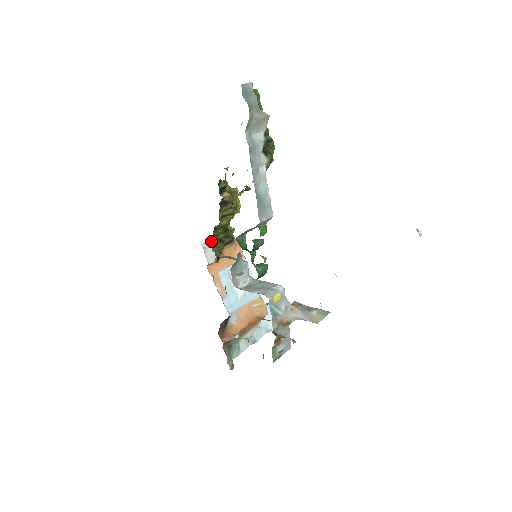
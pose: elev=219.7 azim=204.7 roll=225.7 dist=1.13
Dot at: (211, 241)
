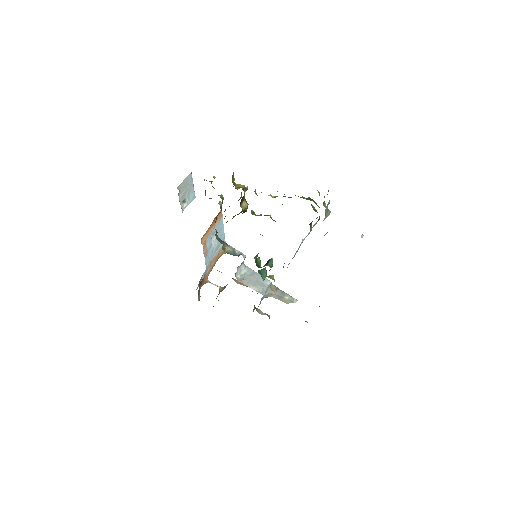
Dot at: occluded
